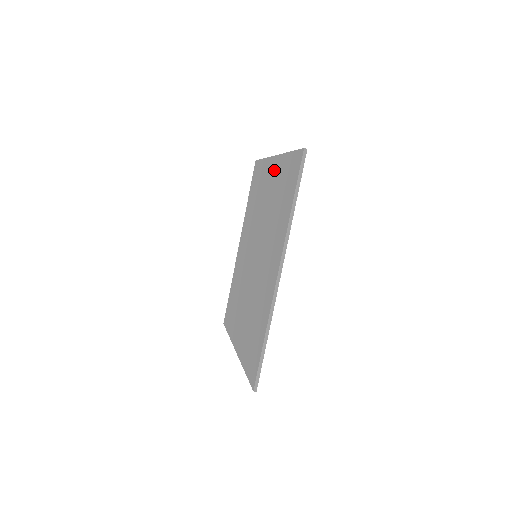
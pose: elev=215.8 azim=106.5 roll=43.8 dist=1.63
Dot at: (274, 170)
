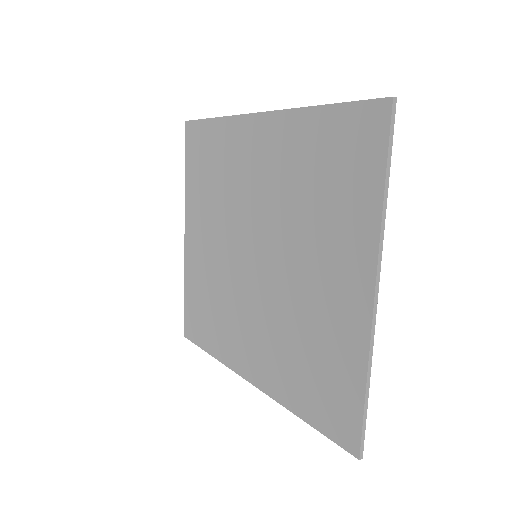
Dot at: (350, 307)
